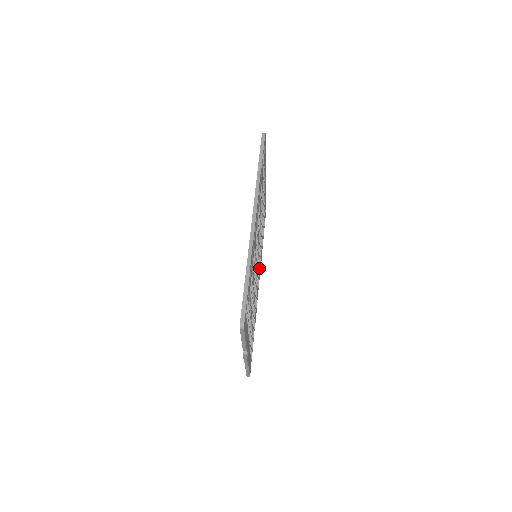
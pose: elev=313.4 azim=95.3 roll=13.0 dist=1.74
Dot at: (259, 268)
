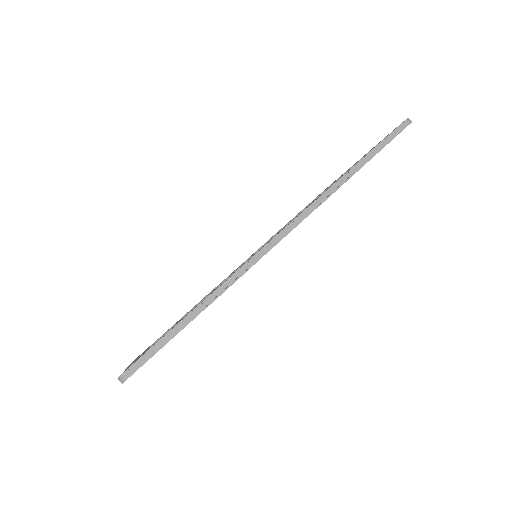
Dot at: occluded
